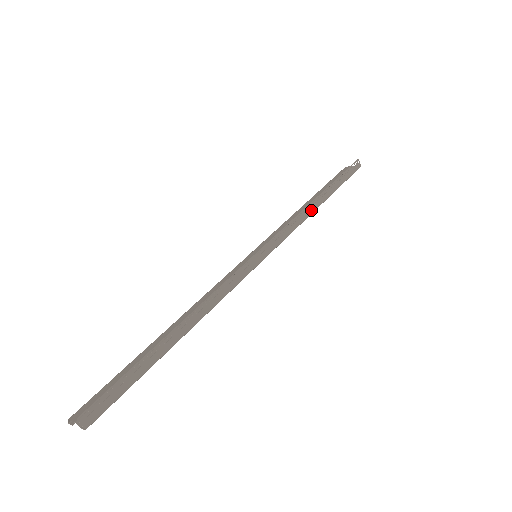
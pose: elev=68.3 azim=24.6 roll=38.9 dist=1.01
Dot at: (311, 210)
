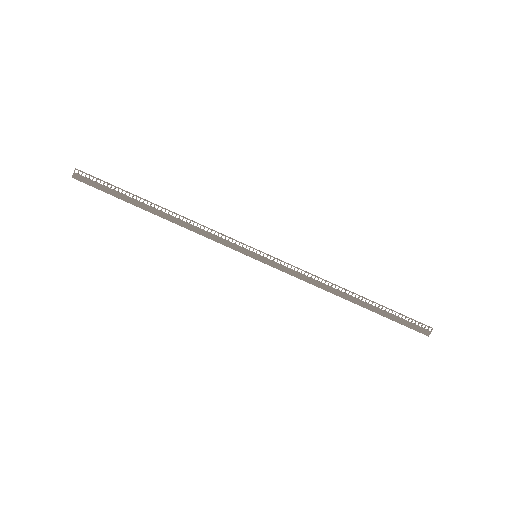
Dot at: (330, 289)
